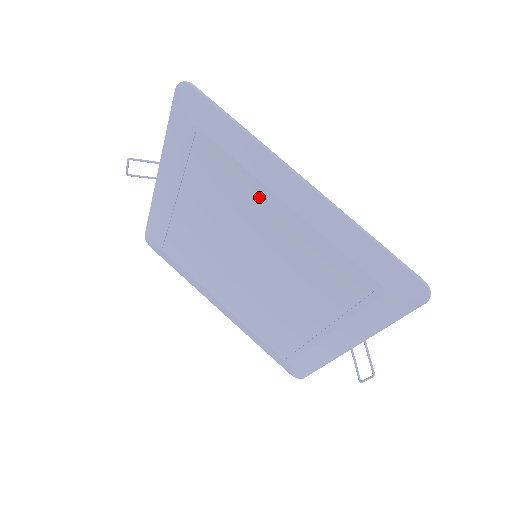
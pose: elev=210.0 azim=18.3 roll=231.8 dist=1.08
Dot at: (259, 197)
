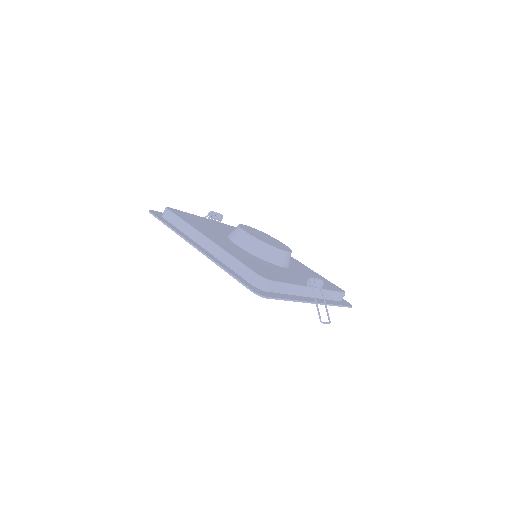
Dot at: occluded
